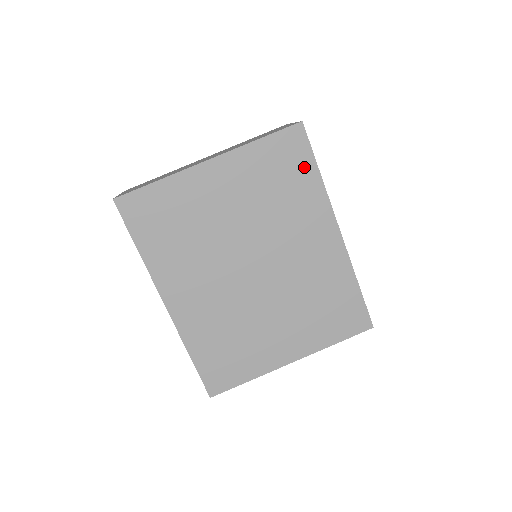
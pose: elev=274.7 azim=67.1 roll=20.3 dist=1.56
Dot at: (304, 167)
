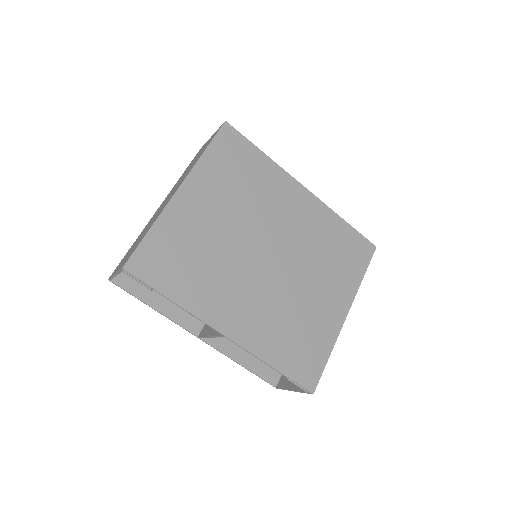
Dot at: (250, 154)
